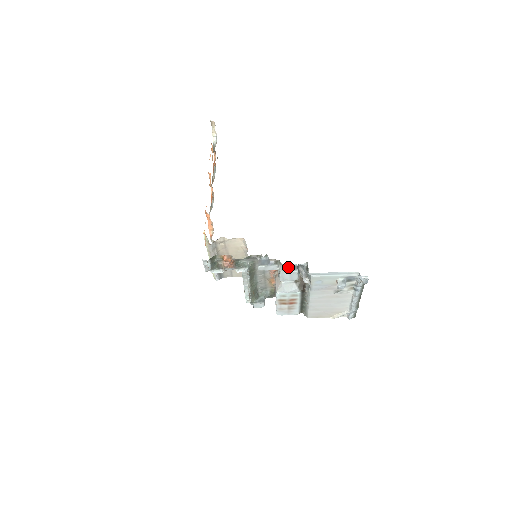
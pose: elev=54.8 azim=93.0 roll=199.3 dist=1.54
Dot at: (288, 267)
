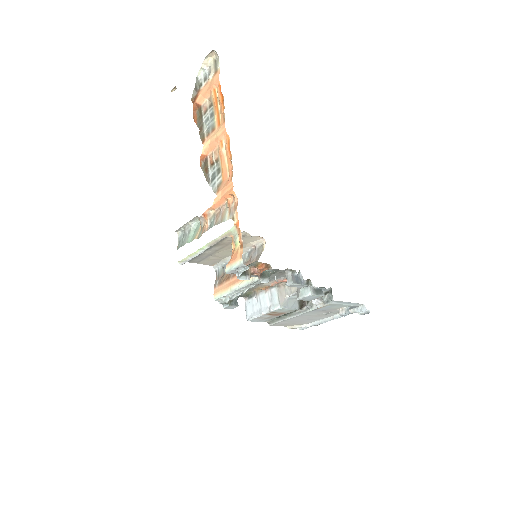
Dot at: (317, 290)
